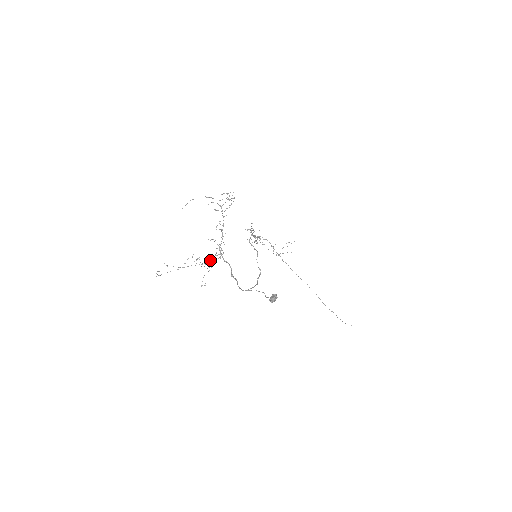
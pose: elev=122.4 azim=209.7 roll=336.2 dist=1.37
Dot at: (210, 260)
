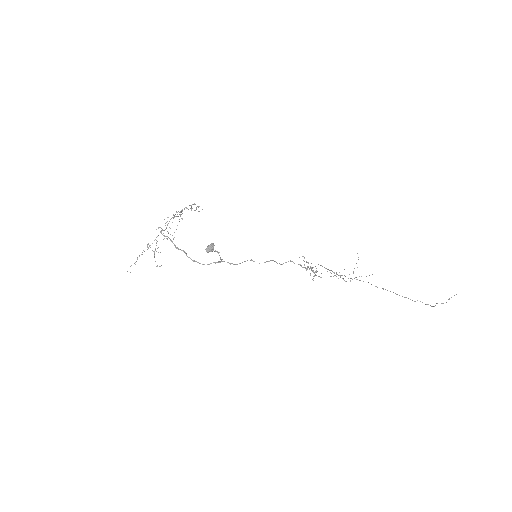
Dot at: occluded
